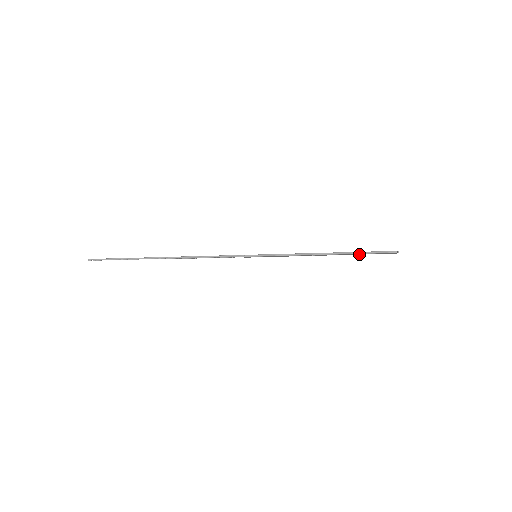
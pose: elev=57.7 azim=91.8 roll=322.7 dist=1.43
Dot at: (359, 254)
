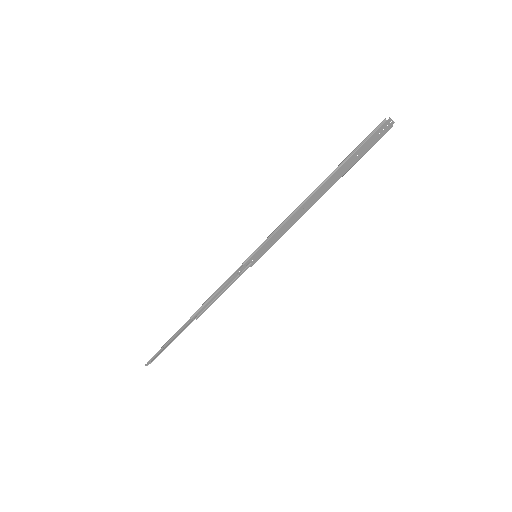
Dot at: (352, 164)
